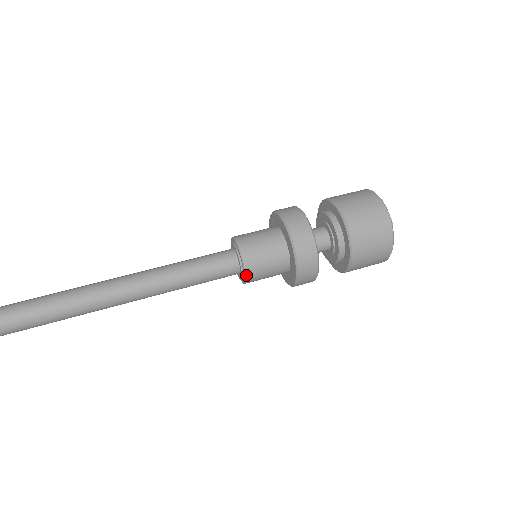
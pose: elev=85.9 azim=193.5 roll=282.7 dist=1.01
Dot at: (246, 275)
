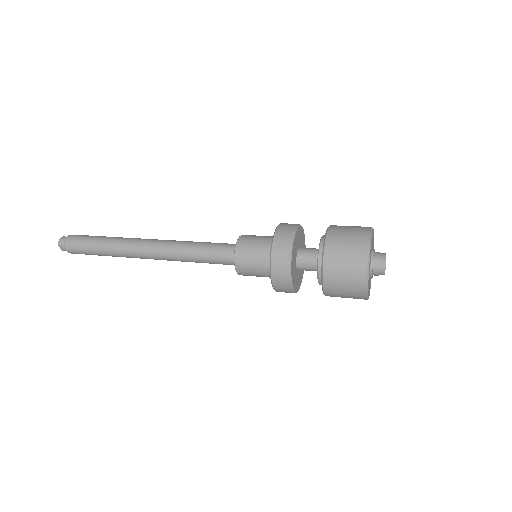
Dot at: occluded
